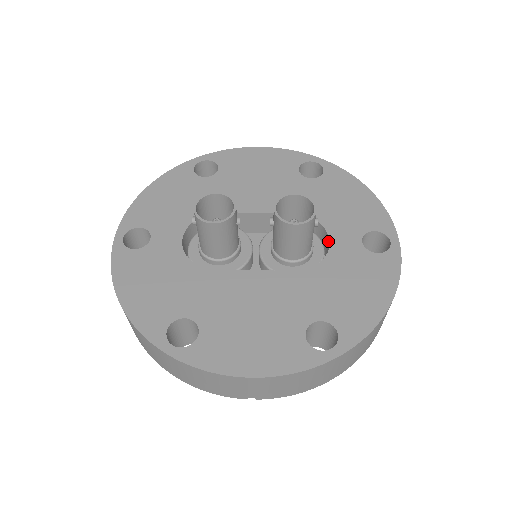
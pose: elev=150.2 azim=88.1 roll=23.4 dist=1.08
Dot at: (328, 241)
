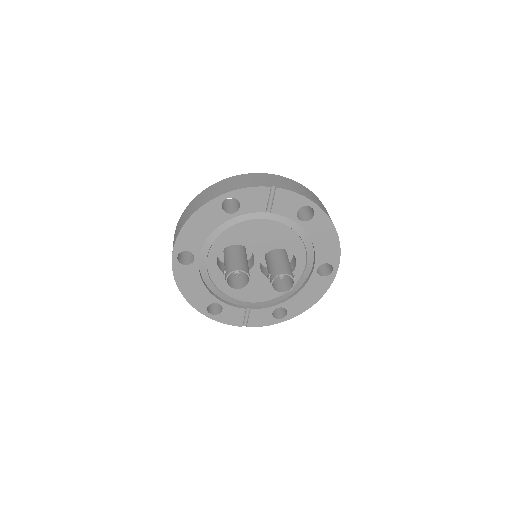
Dot at: occluded
